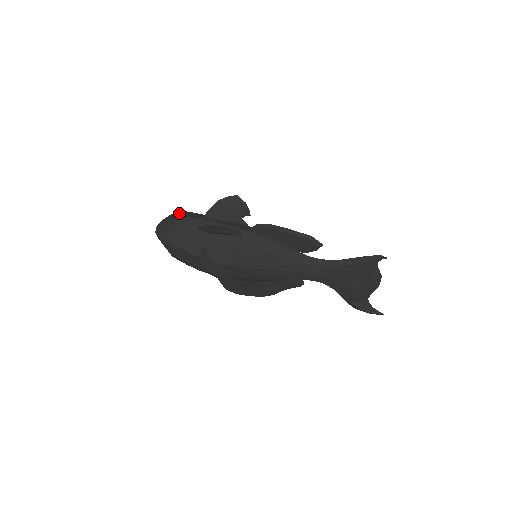
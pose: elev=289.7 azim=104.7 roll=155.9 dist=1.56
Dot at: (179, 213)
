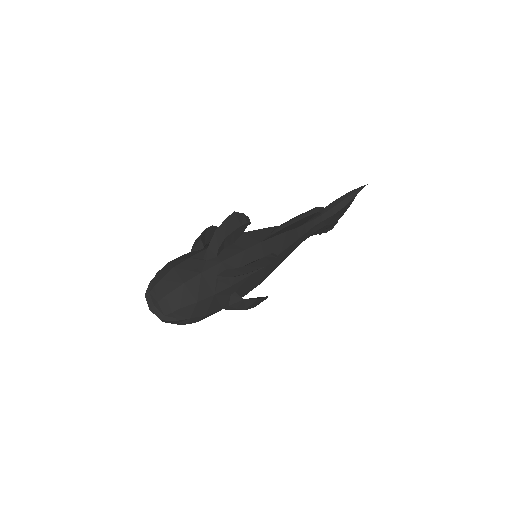
Dot at: (172, 276)
